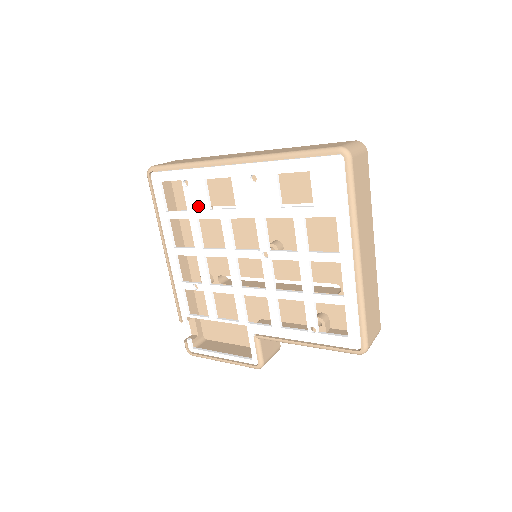
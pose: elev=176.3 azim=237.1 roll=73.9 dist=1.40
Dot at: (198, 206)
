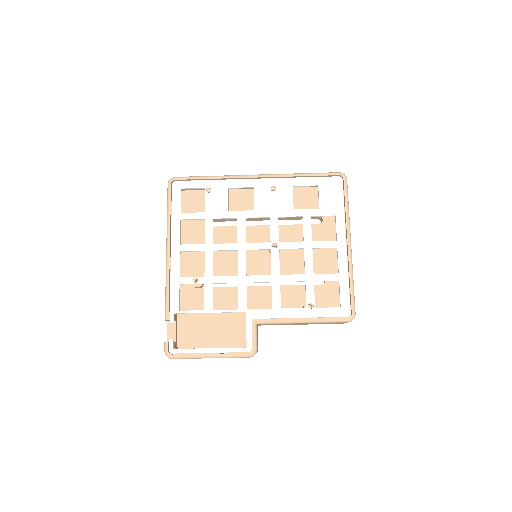
Dot at: (217, 208)
